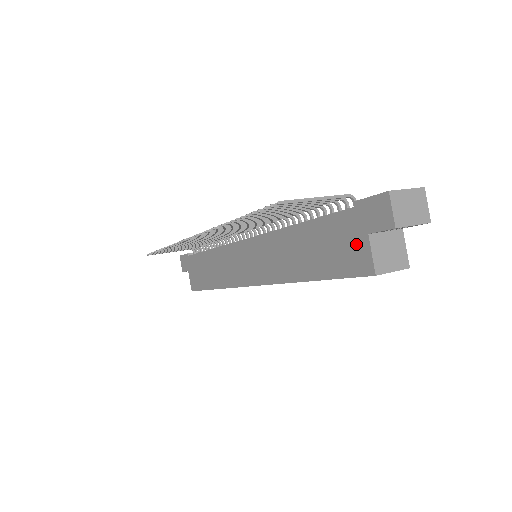
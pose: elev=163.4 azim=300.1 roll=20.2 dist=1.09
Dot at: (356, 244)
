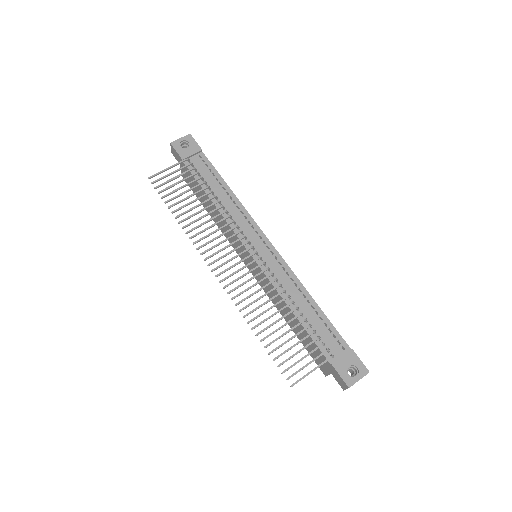
Dot at: (323, 365)
